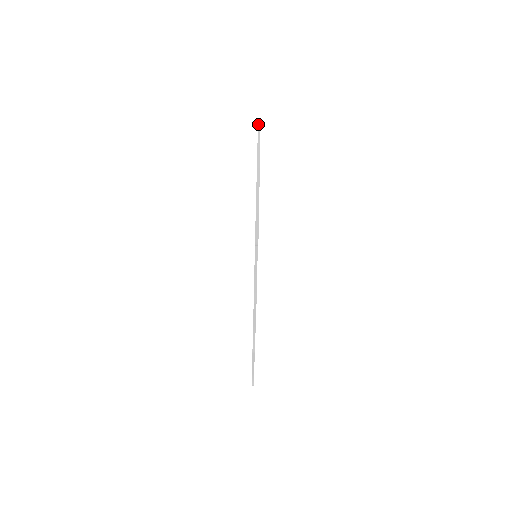
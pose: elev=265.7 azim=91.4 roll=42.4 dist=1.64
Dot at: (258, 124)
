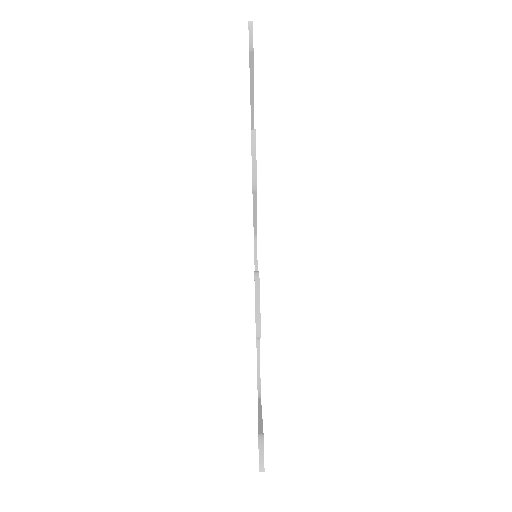
Dot at: occluded
